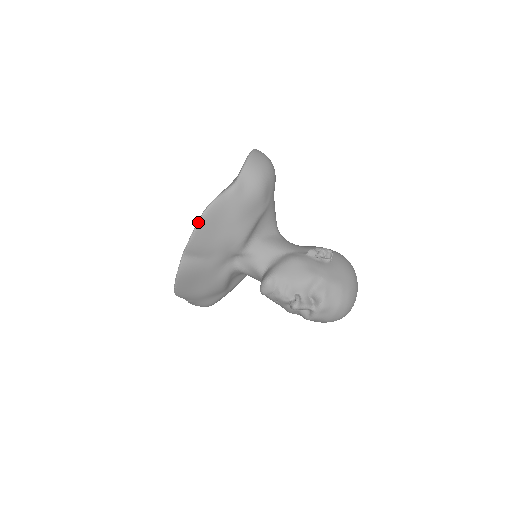
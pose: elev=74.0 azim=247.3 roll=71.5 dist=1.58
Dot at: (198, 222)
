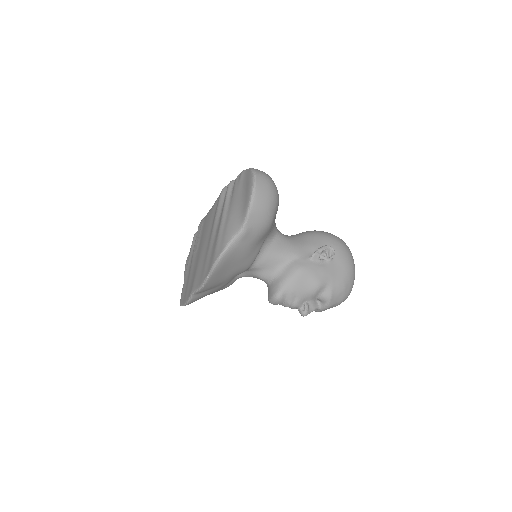
Dot at: (209, 276)
